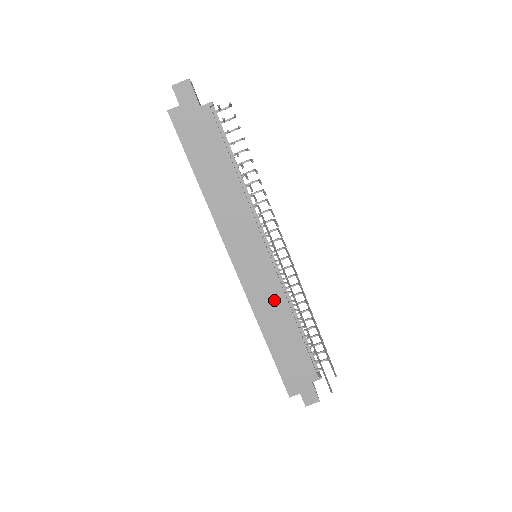
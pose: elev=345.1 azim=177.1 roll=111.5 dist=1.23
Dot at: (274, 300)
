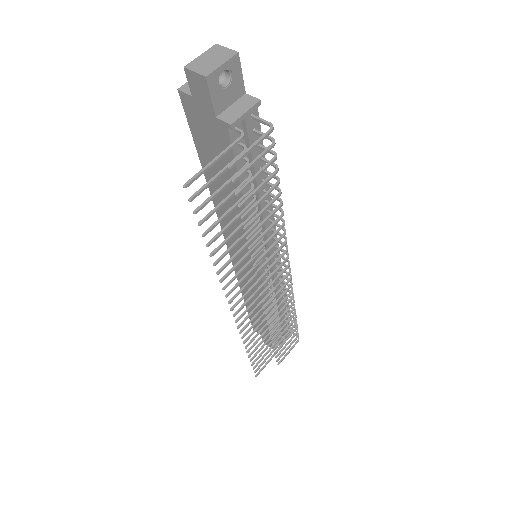
Dot at: occluded
